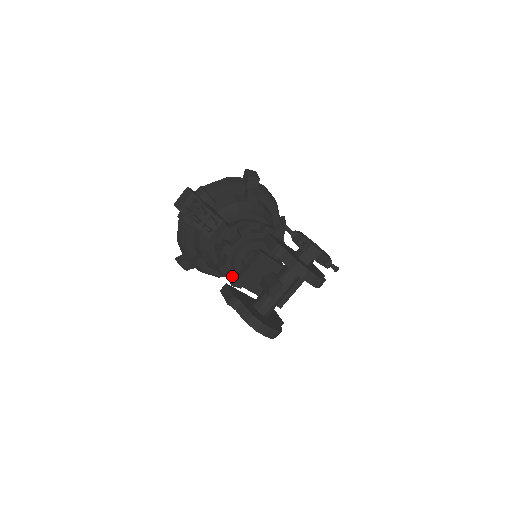
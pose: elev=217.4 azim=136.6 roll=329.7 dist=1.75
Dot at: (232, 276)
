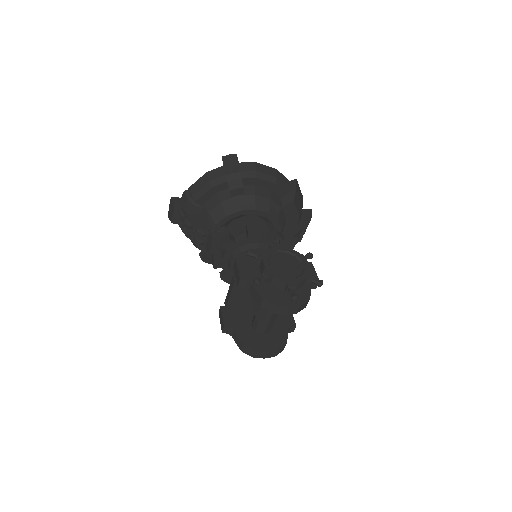
Dot at: occluded
